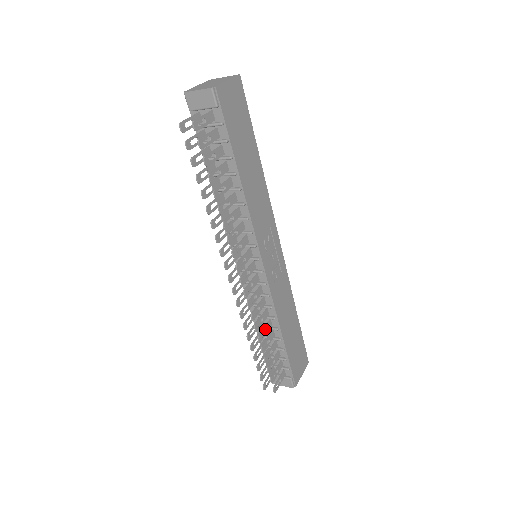
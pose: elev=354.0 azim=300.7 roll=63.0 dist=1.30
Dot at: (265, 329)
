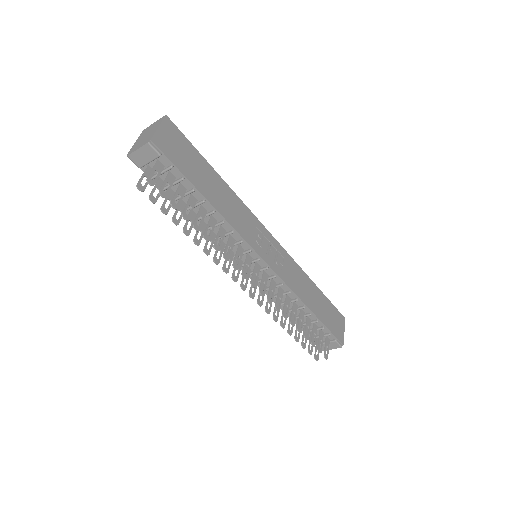
Dot at: occluded
